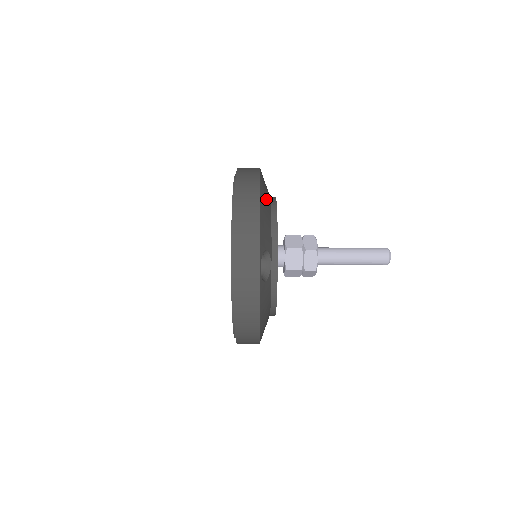
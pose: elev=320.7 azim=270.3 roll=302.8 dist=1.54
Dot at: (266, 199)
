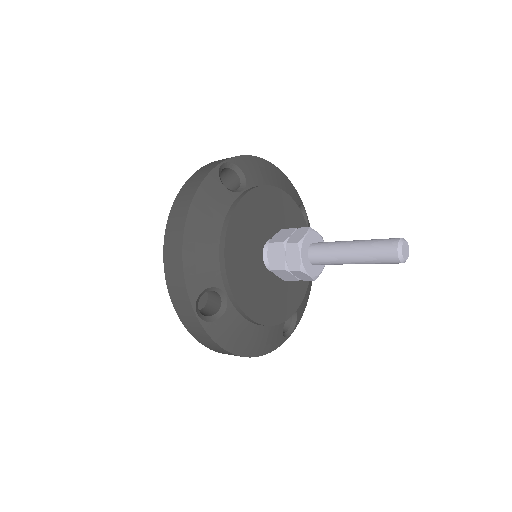
Dot at: (280, 183)
